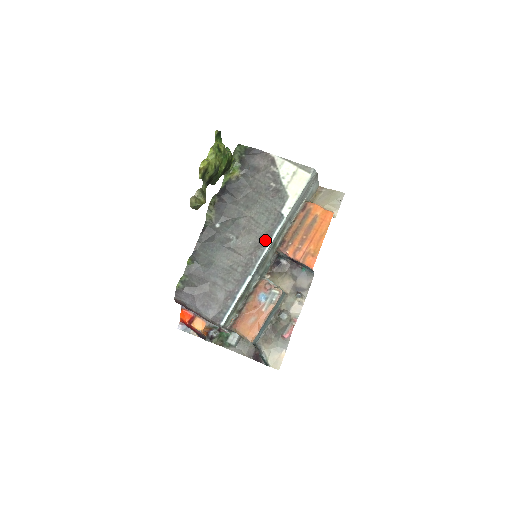
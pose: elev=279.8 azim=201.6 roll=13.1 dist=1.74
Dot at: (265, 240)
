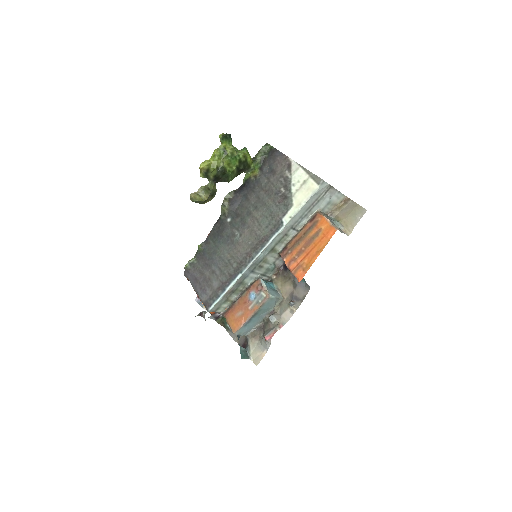
Dot at: (261, 243)
